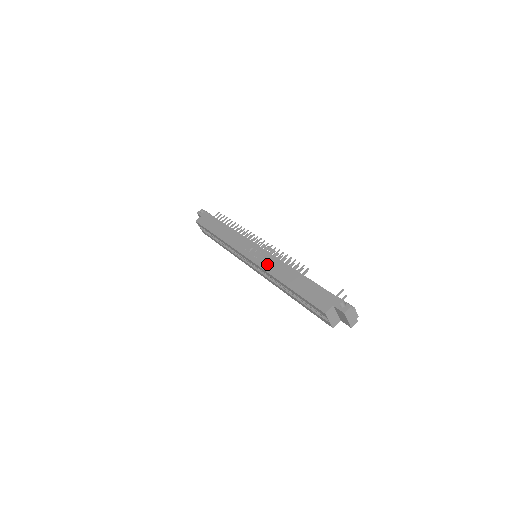
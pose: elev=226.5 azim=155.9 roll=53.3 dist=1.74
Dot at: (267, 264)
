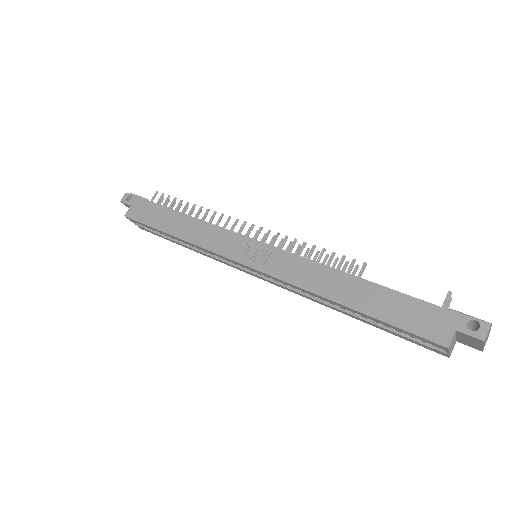
Dot at: (291, 272)
